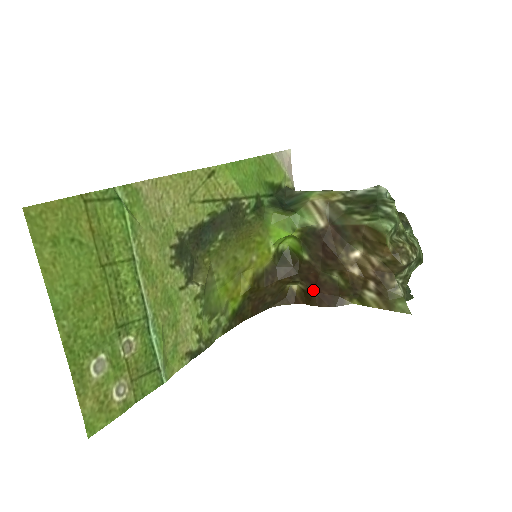
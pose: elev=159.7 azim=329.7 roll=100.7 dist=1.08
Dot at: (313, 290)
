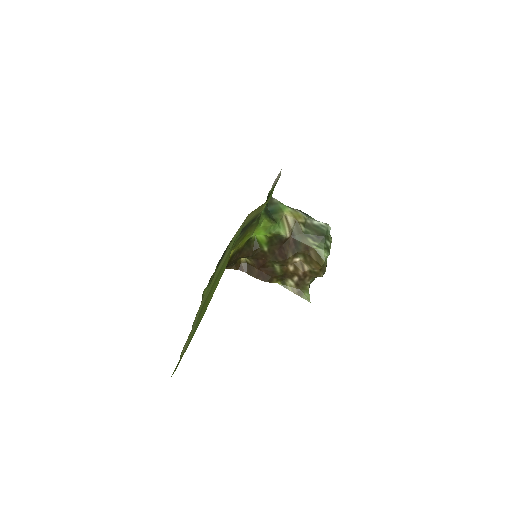
Dot at: (257, 268)
